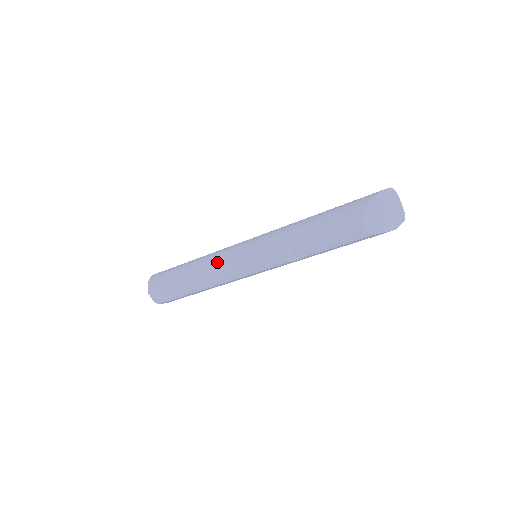
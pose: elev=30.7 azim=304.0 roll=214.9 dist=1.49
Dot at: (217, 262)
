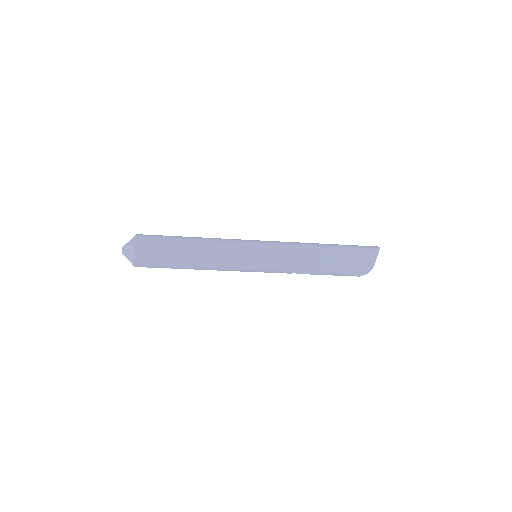
Dot at: (226, 253)
